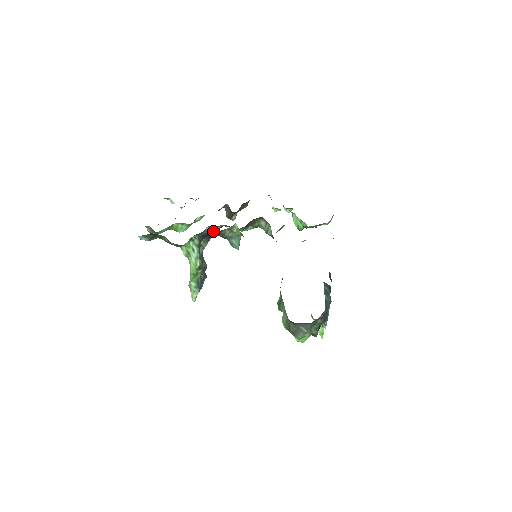
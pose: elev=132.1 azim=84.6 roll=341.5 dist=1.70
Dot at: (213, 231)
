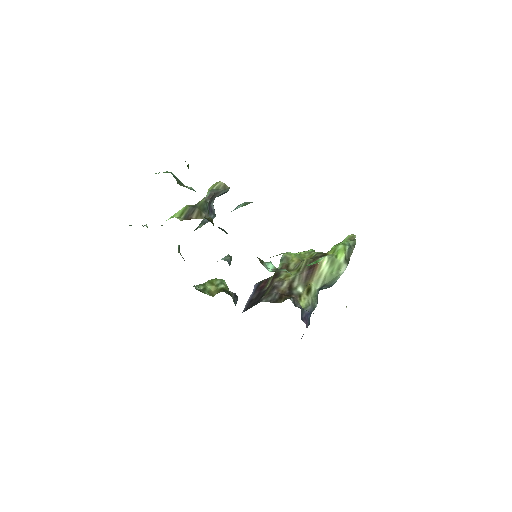
Dot at: occluded
